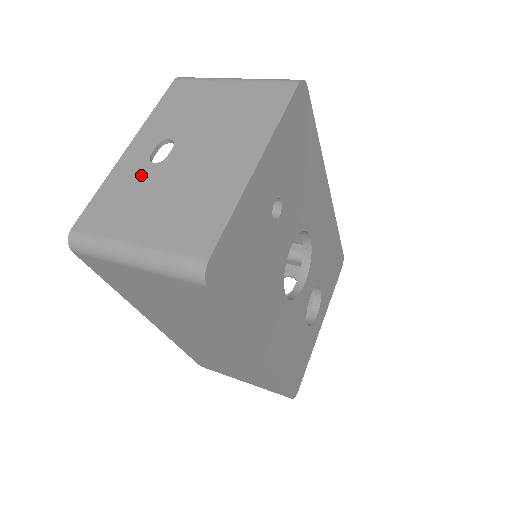
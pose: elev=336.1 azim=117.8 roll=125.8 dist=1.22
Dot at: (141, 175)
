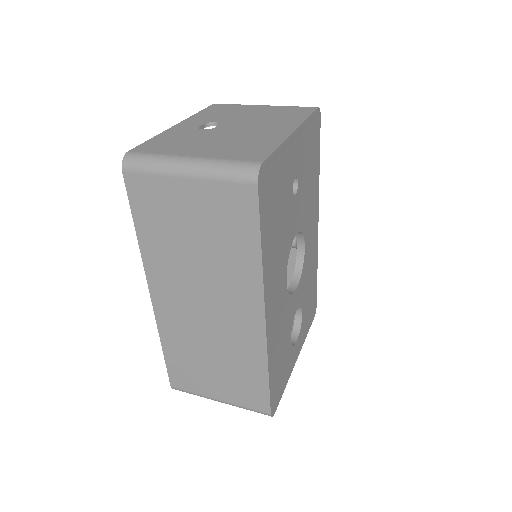
Dot at: (192, 133)
